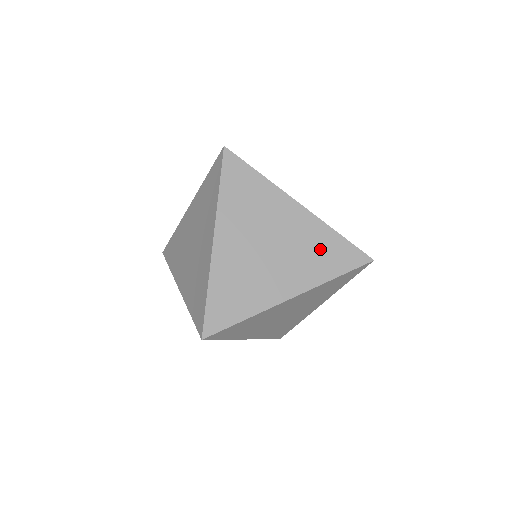
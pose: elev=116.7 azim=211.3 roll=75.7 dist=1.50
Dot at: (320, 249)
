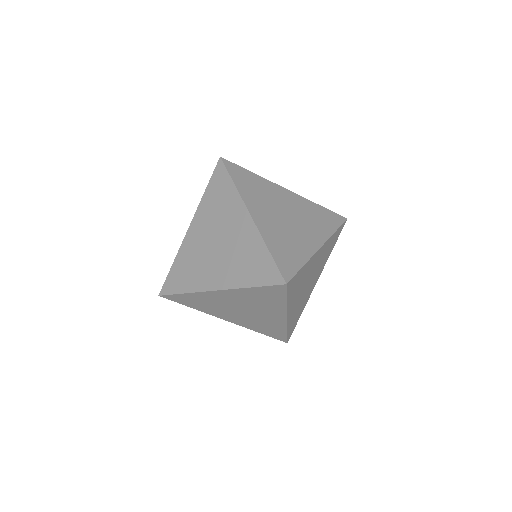
Dot at: (249, 258)
